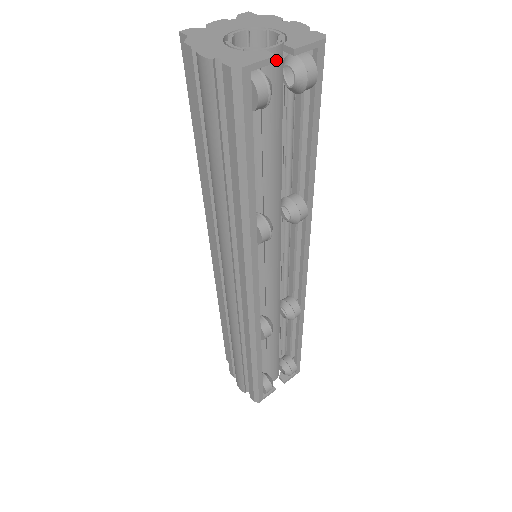
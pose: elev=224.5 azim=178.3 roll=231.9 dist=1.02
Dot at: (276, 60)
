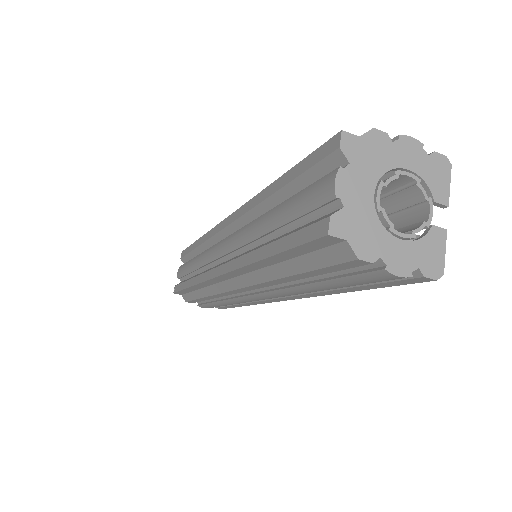
Dot at: (443, 231)
